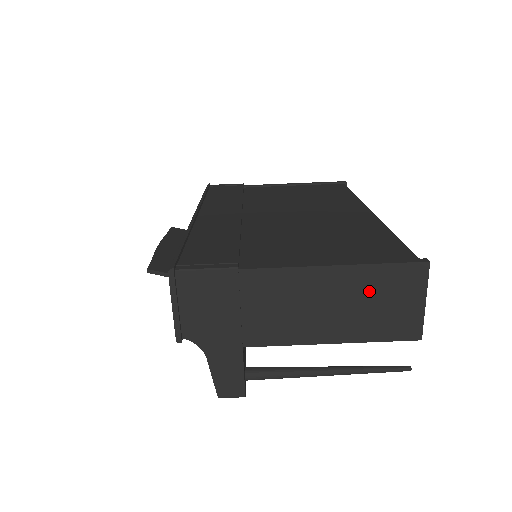
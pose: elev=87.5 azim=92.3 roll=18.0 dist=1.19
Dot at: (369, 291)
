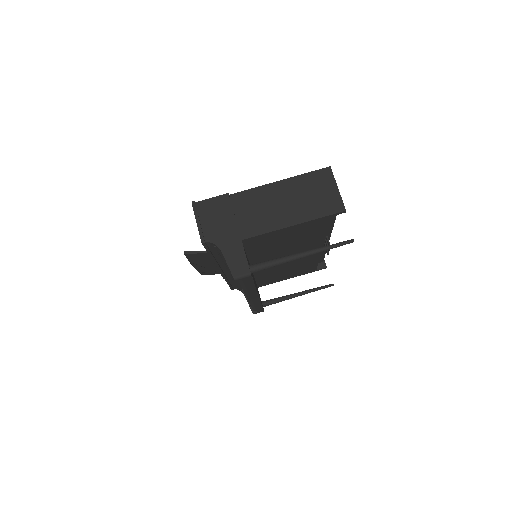
Dot at: (304, 190)
